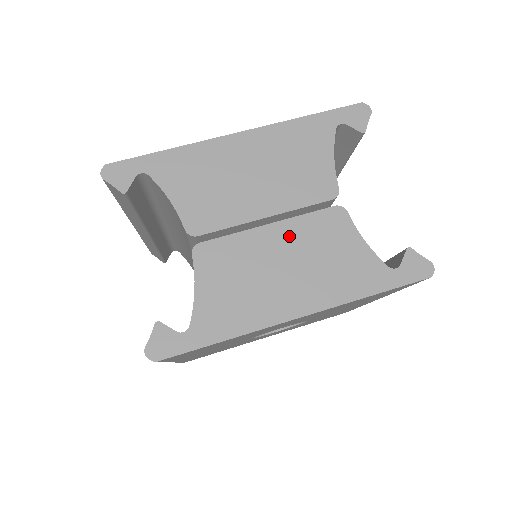
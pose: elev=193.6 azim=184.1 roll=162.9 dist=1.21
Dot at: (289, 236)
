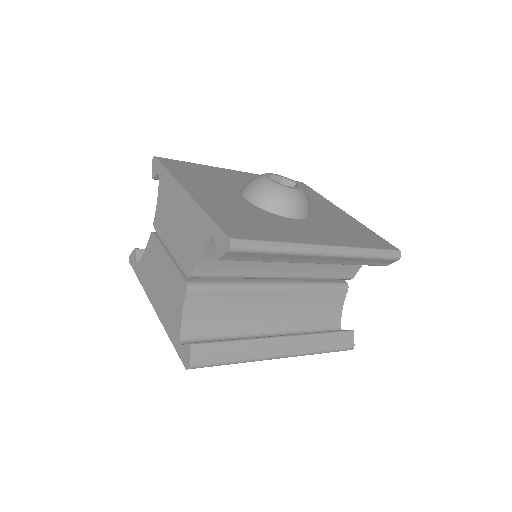
Dot at: (169, 271)
